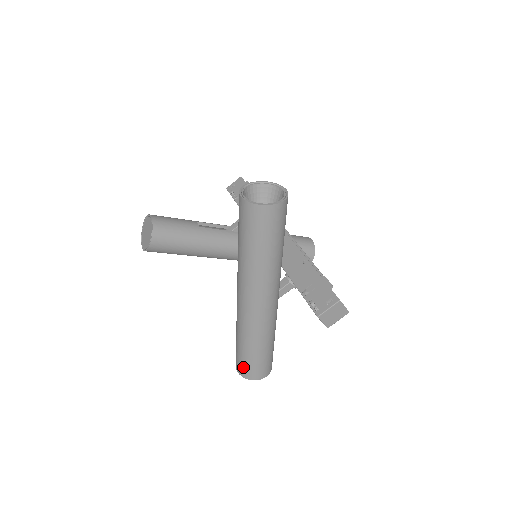
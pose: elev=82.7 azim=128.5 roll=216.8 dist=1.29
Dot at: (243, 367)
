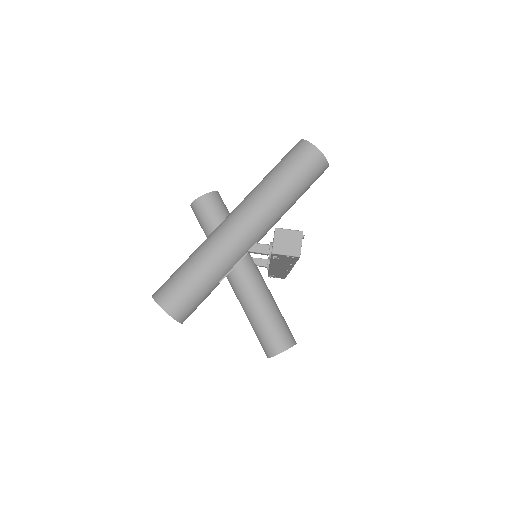
Dot at: (164, 285)
